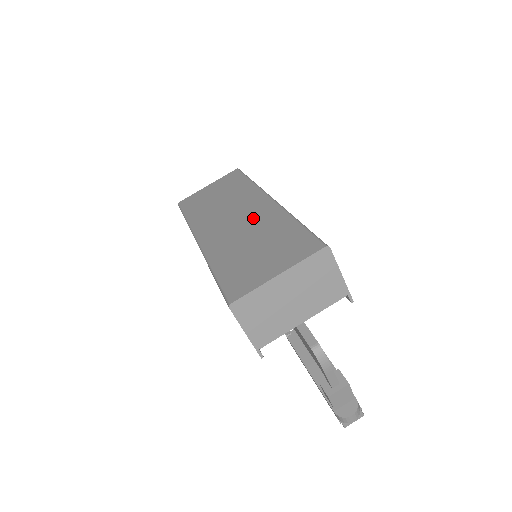
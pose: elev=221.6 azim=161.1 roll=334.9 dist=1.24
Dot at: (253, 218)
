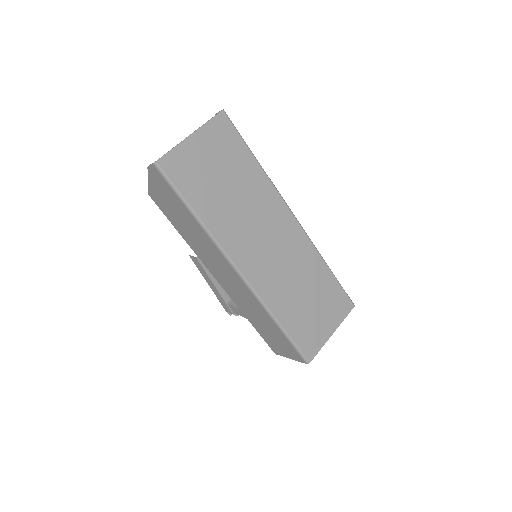
Dot at: (290, 250)
